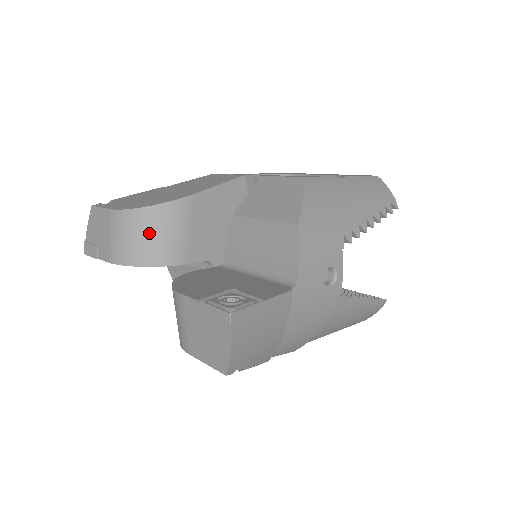
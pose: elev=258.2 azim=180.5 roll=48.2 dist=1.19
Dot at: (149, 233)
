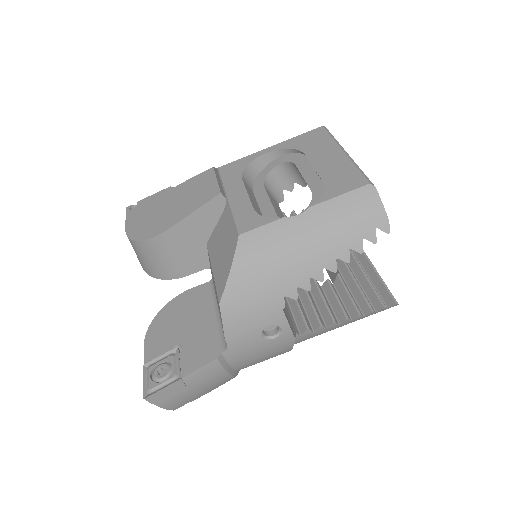
Dot at: (148, 258)
